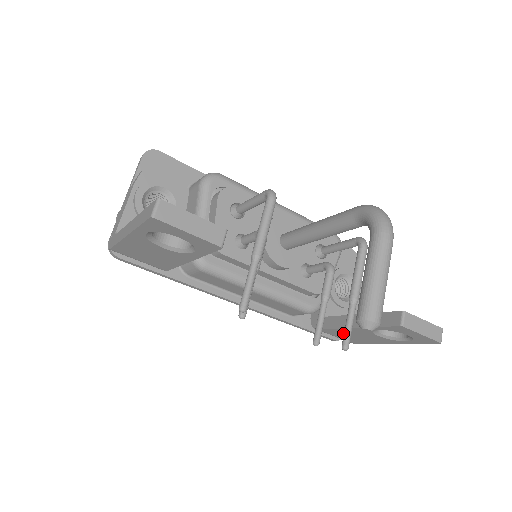
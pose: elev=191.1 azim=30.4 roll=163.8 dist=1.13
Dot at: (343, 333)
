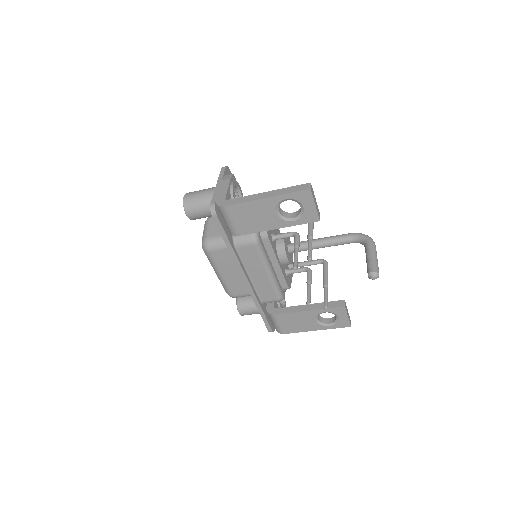
Dot at: (291, 319)
